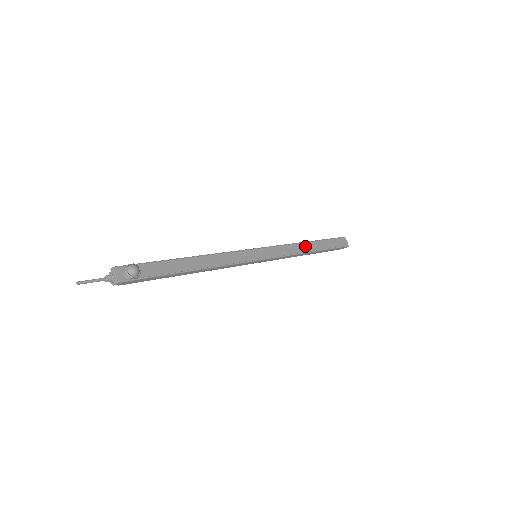
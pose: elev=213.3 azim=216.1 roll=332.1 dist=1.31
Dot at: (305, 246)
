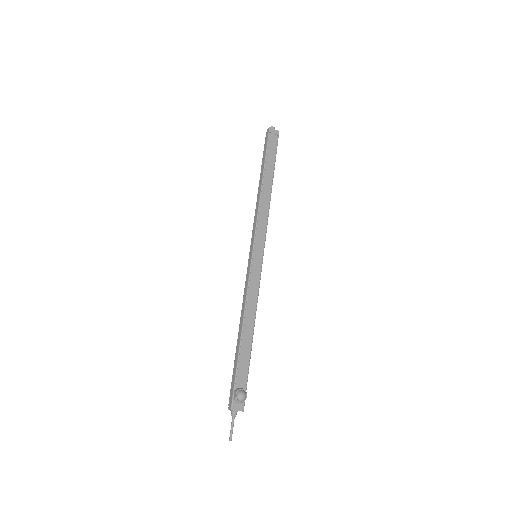
Dot at: (265, 191)
